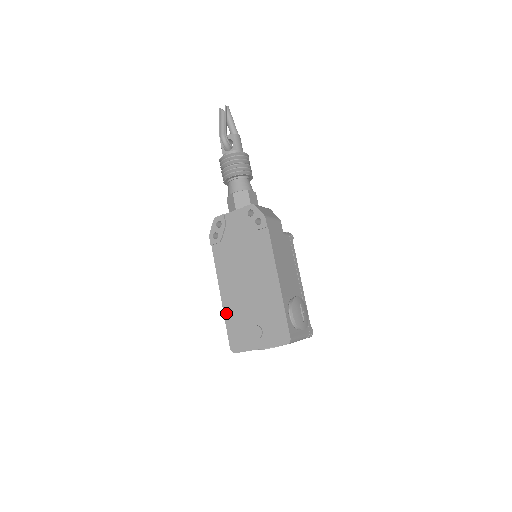
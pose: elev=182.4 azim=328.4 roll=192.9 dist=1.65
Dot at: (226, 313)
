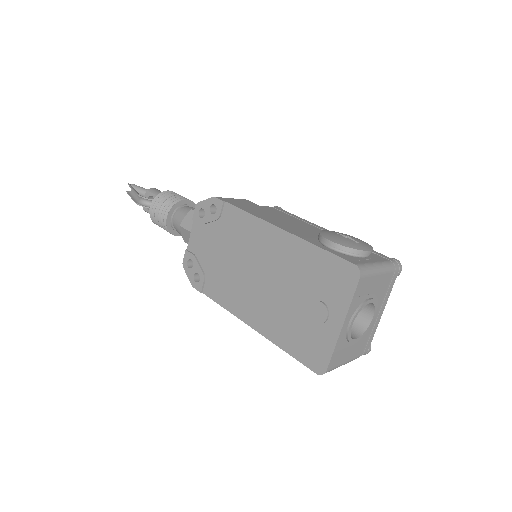
Dot at: (274, 339)
